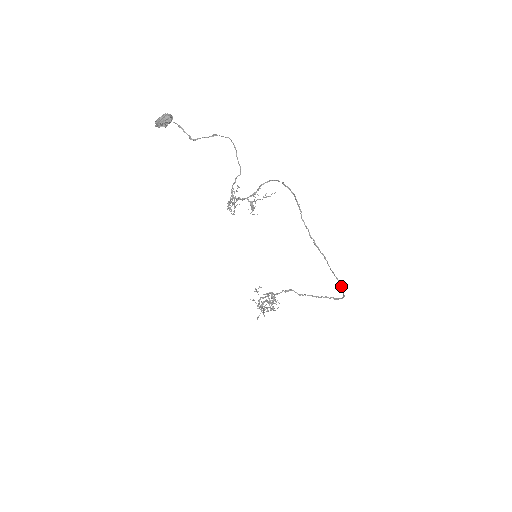
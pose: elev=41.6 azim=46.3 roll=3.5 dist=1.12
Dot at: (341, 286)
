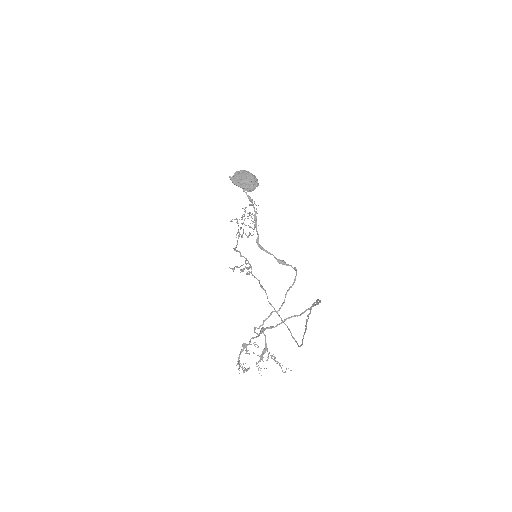
Dot at: (301, 345)
